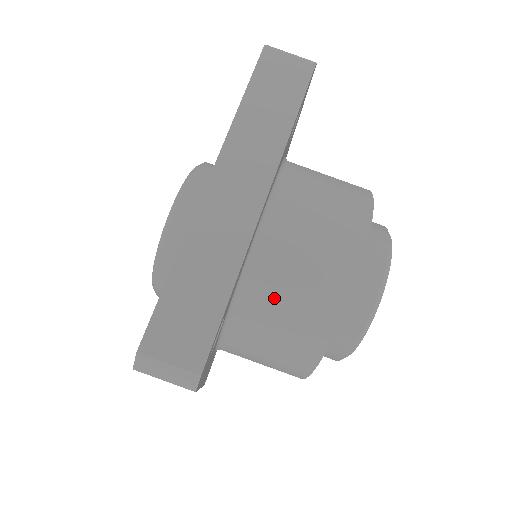
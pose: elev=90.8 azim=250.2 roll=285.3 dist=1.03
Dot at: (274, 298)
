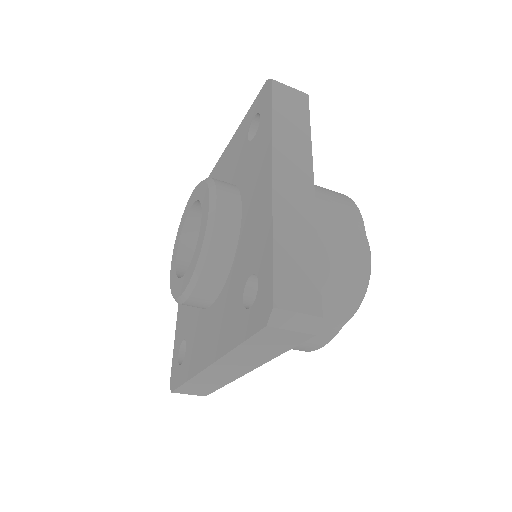
Dot at: occluded
